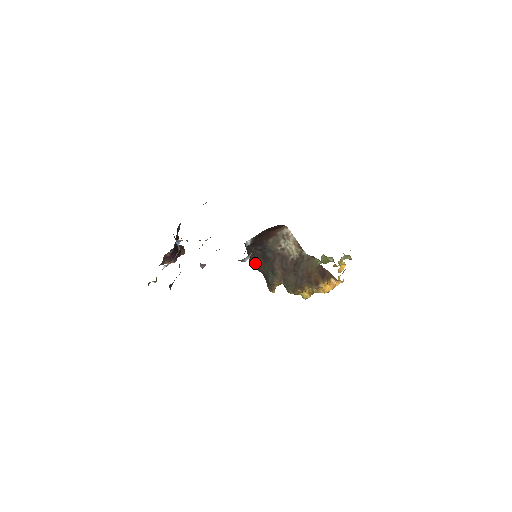
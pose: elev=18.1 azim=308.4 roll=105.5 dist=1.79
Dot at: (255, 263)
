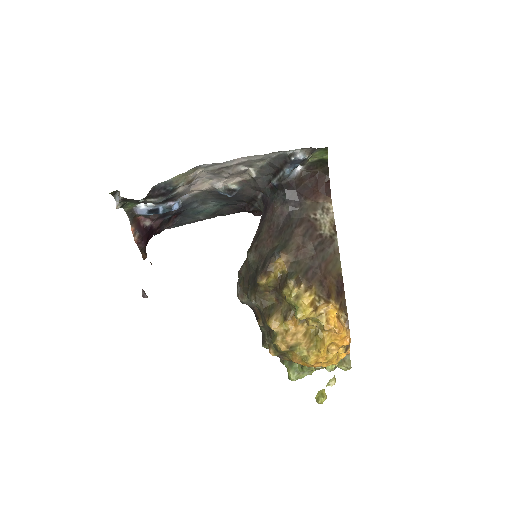
Dot at: (262, 241)
